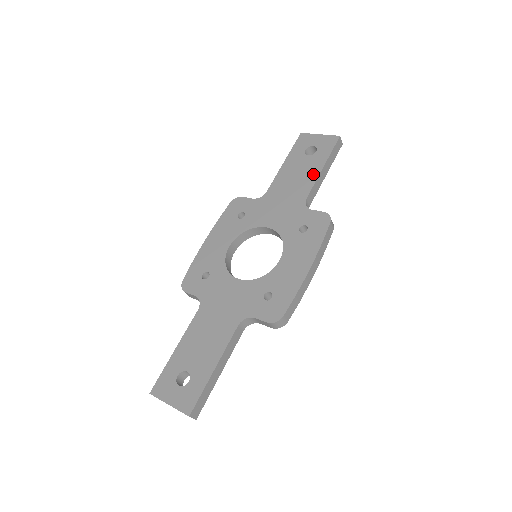
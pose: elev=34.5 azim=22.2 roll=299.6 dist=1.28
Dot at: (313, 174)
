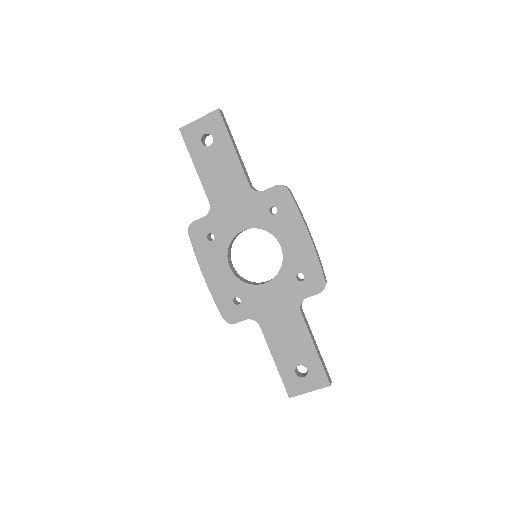
Dot at: (232, 160)
